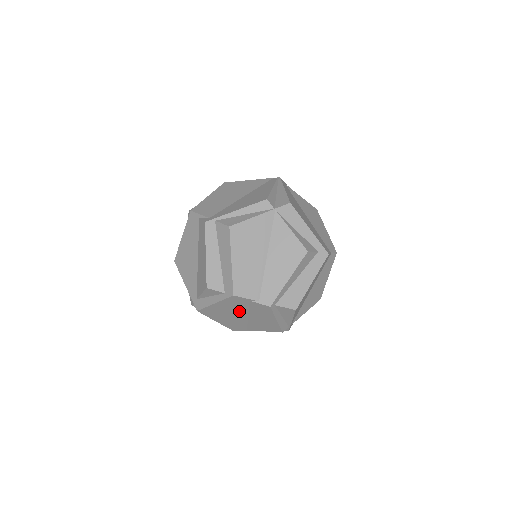
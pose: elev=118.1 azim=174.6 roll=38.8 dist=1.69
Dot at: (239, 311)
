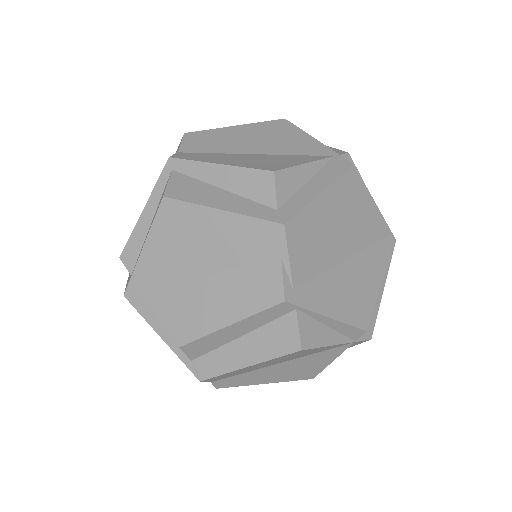
Dot at: occluded
